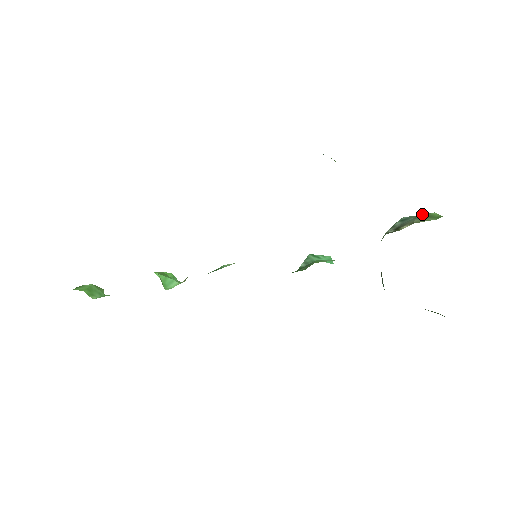
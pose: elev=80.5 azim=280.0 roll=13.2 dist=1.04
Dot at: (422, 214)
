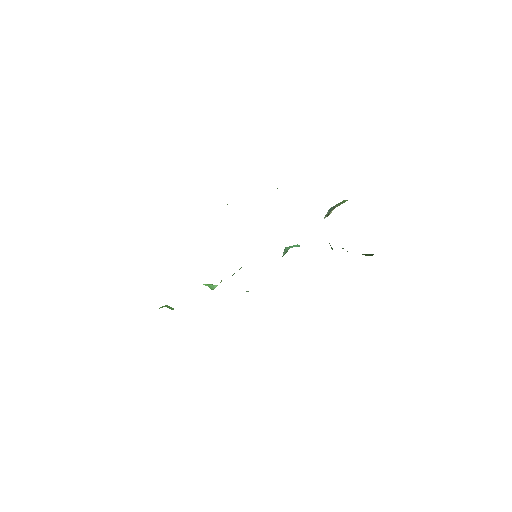
Dot at: occluded
